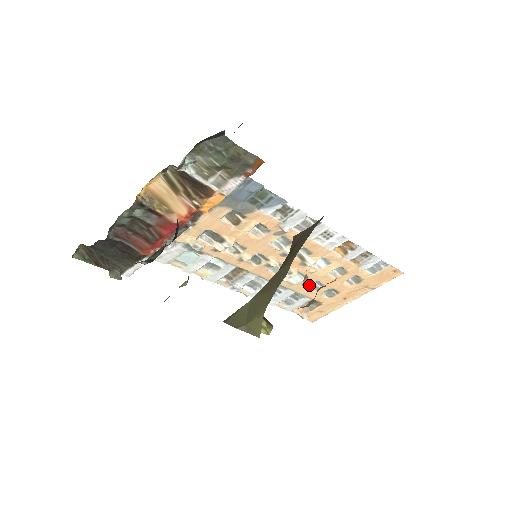
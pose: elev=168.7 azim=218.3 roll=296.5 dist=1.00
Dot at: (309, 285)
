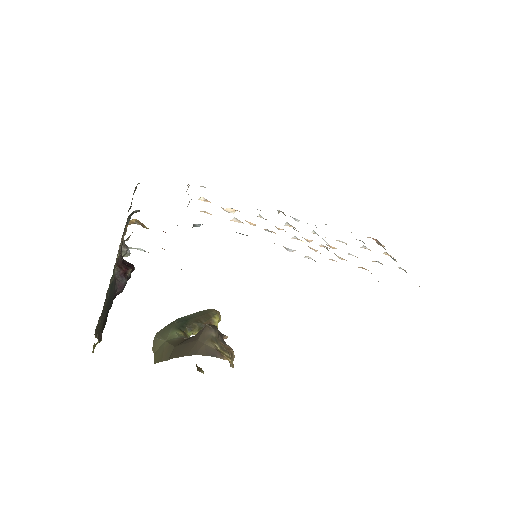
Dot at: occluded
